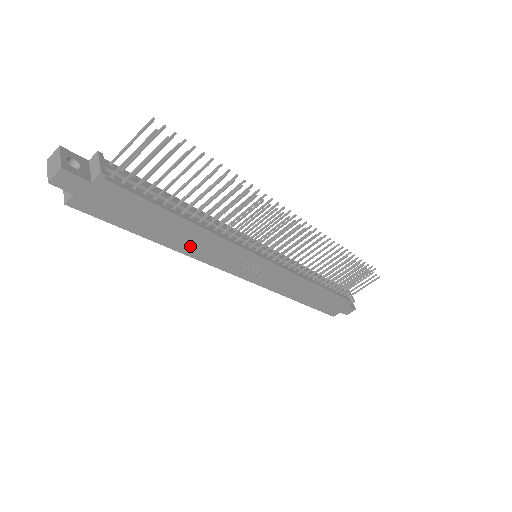
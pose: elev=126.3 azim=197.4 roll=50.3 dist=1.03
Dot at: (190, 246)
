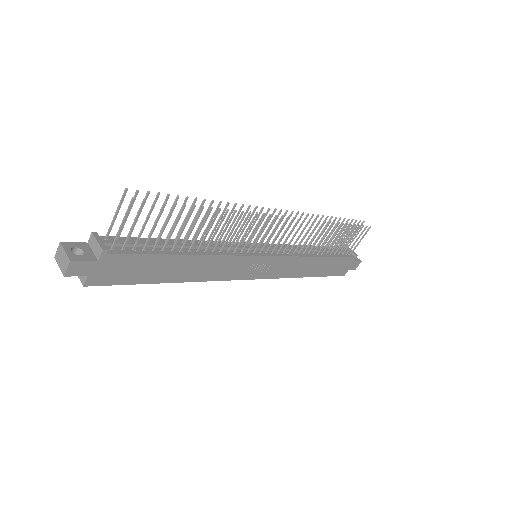
Dot at: (197, 273)
